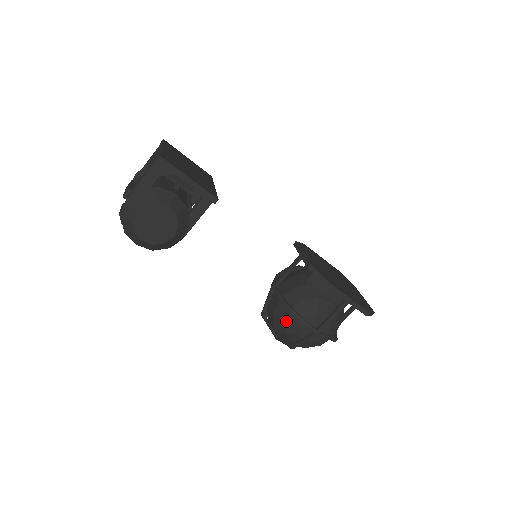
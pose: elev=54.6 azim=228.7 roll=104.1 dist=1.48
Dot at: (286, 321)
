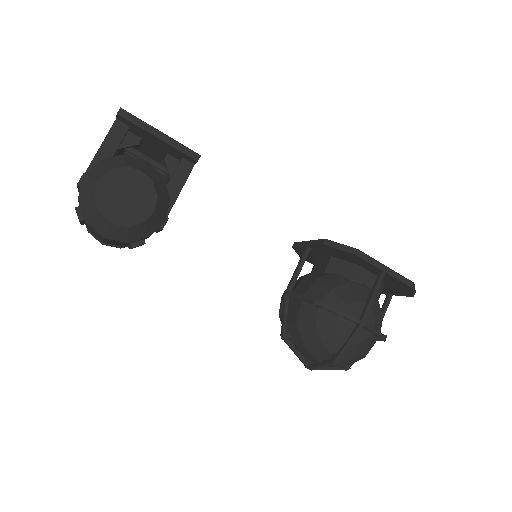
Dot at: (318, 323)
